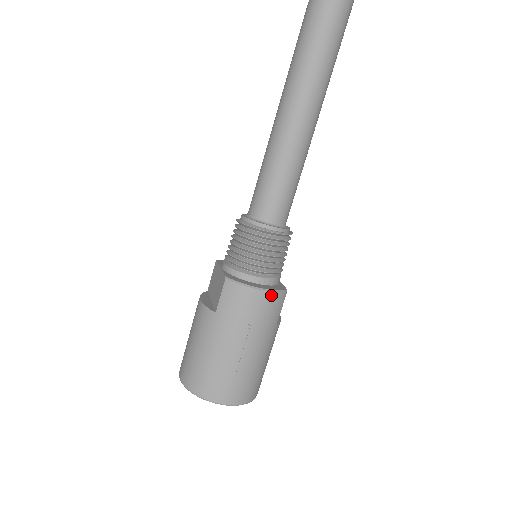
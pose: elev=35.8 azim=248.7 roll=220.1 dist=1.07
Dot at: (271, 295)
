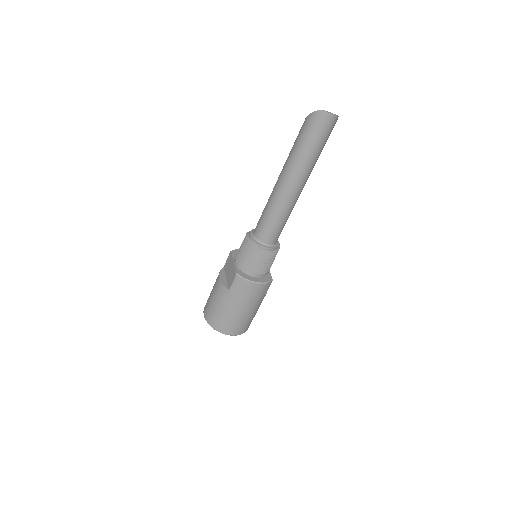
Dot at: (262, 285)
